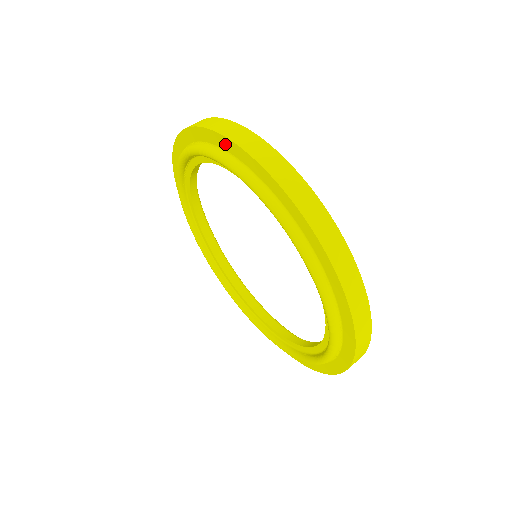
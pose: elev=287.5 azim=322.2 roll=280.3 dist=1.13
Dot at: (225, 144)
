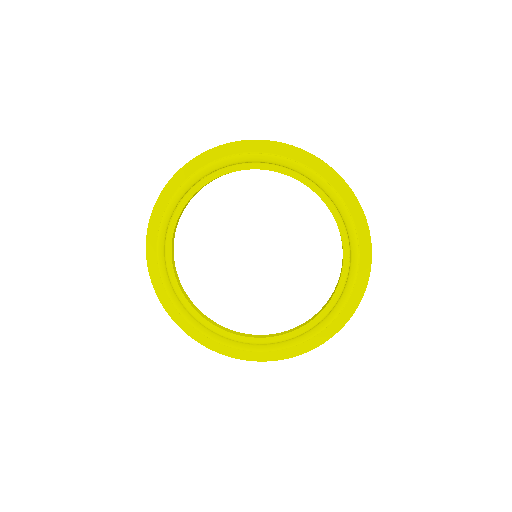
Dot at: (235, 148)
